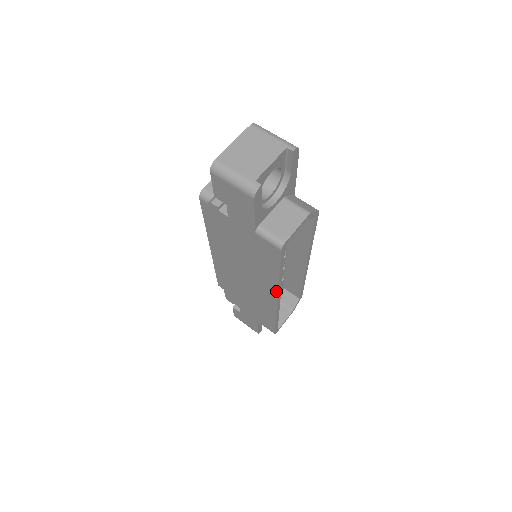
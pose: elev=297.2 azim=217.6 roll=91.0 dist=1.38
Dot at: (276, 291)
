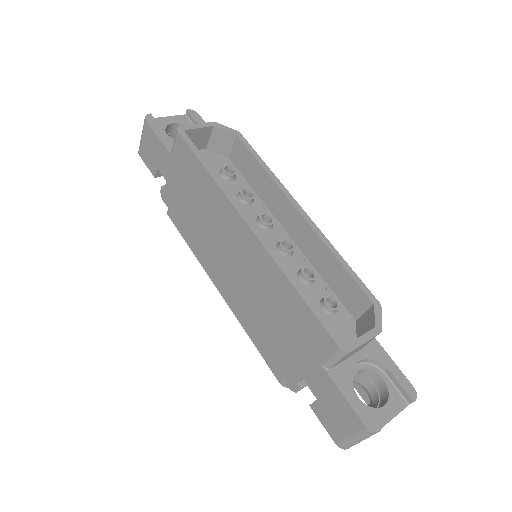
Dot at: (232, 208)
